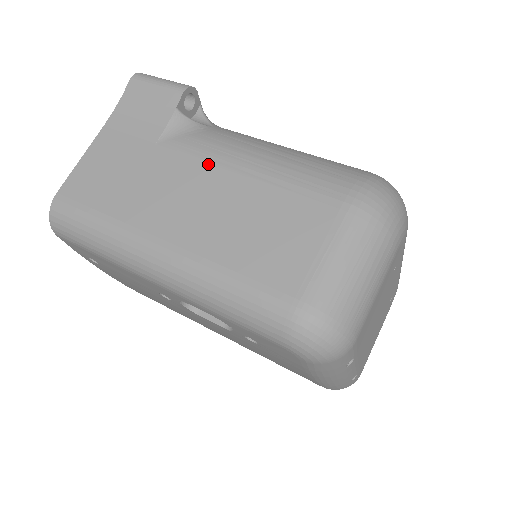
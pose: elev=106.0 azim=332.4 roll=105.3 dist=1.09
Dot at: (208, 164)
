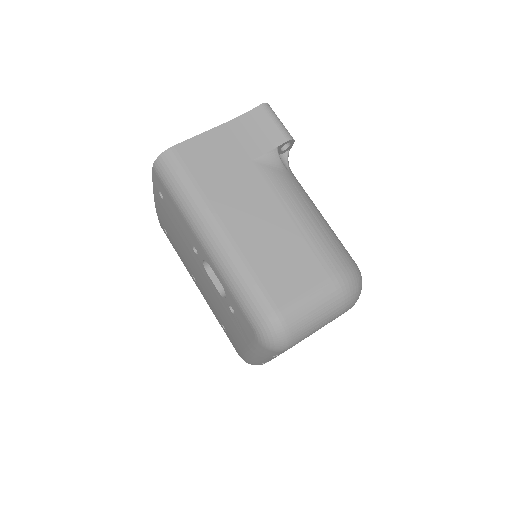
Dot at: (275, 198)
